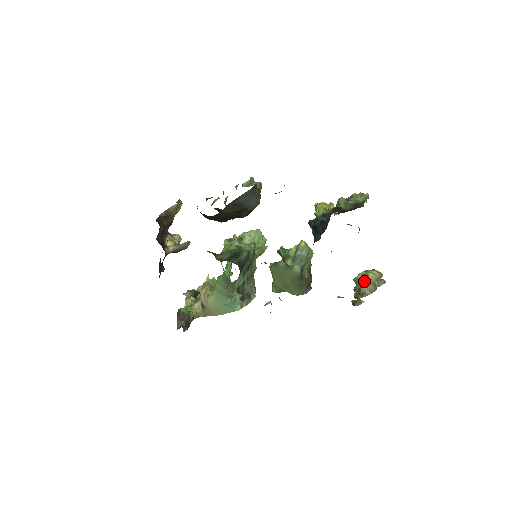
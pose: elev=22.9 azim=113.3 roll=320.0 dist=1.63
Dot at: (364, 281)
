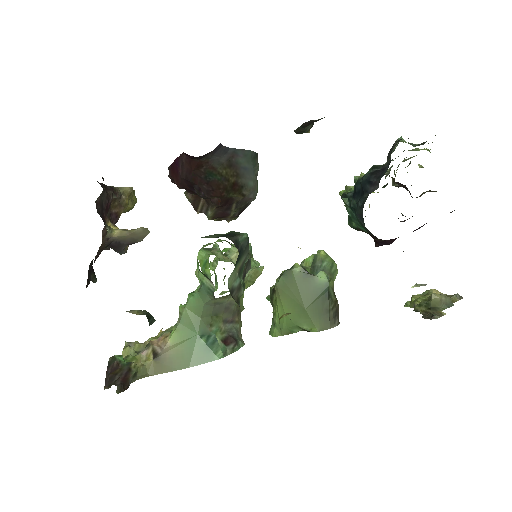
Dot at: occluded
